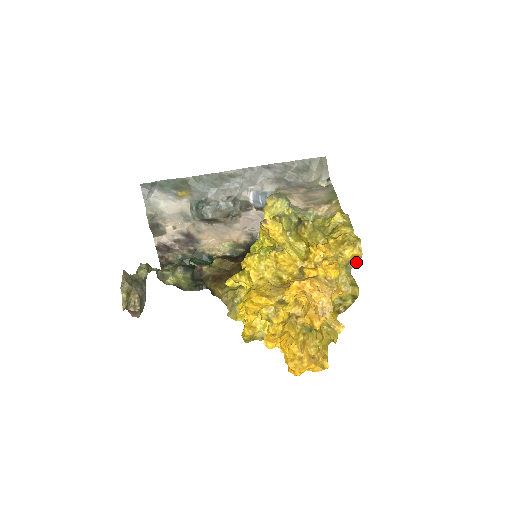
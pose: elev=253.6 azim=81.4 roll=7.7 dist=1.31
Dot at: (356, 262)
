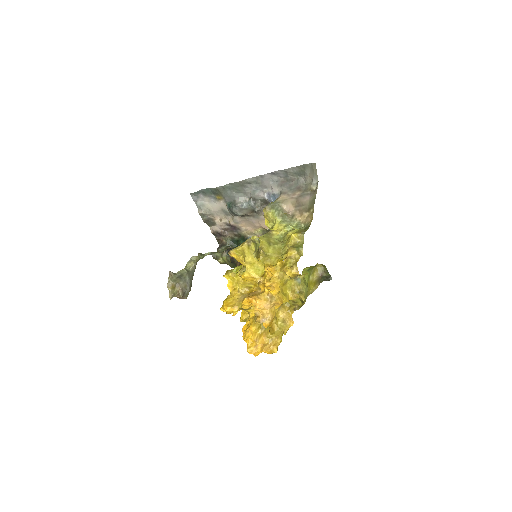
Dot at: (304, 275)
